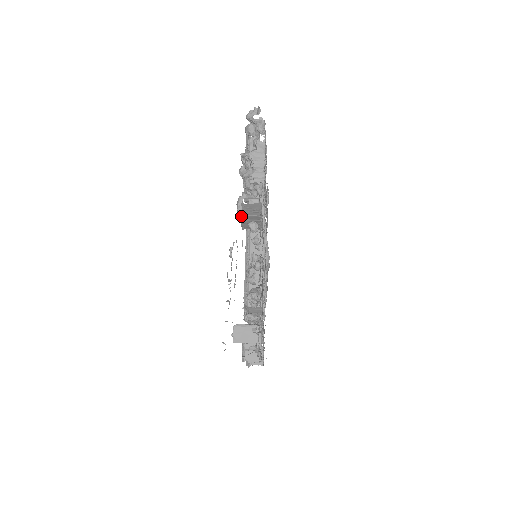
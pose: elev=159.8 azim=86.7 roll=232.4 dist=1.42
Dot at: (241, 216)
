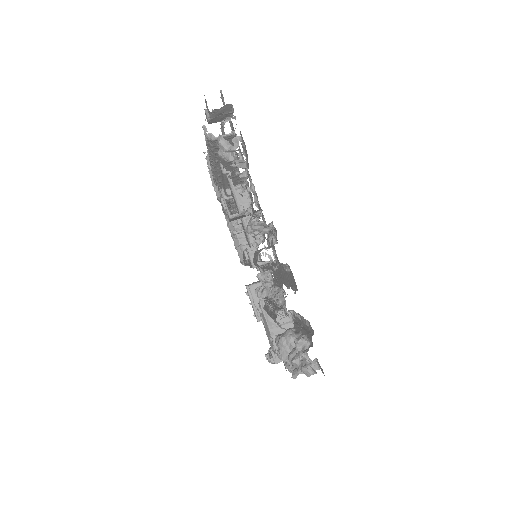
Dot at: occluded
